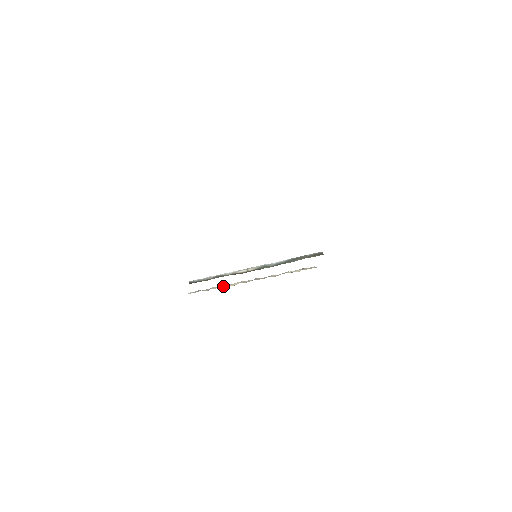
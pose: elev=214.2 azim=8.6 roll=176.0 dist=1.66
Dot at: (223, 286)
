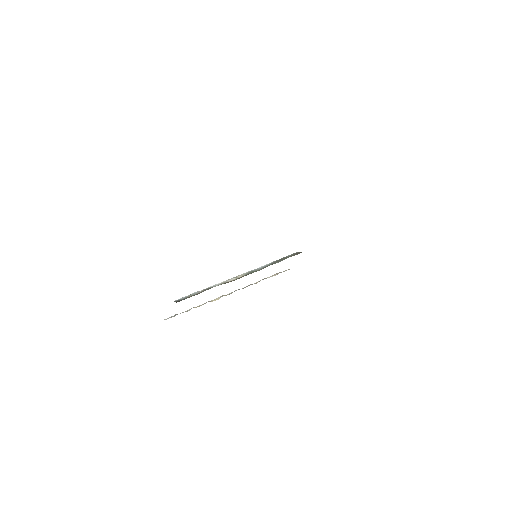
Dot at: (205, 303)
